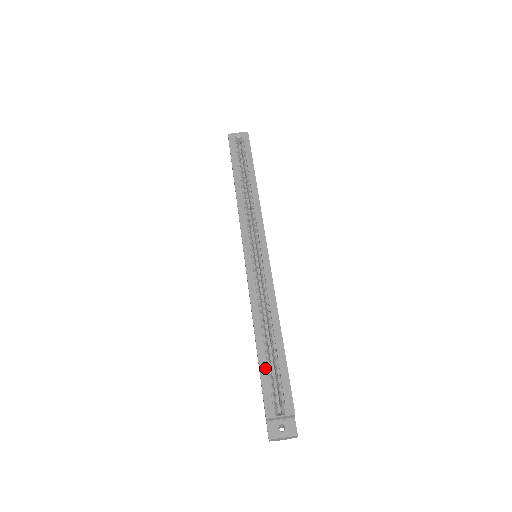
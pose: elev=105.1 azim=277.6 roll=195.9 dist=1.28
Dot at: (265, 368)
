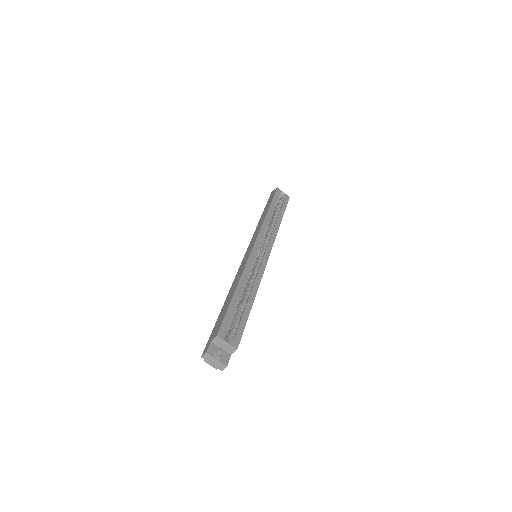
Dot at: (232, 310)
